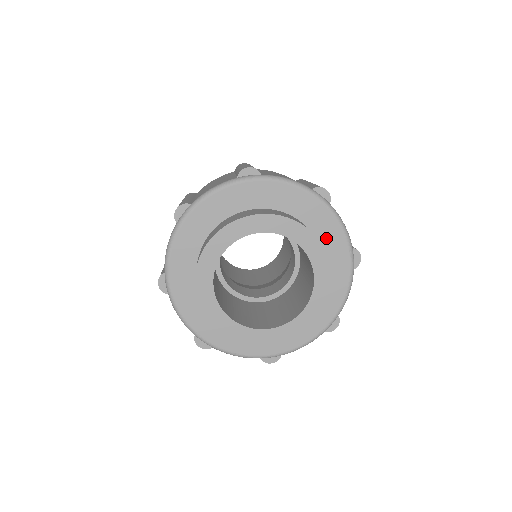
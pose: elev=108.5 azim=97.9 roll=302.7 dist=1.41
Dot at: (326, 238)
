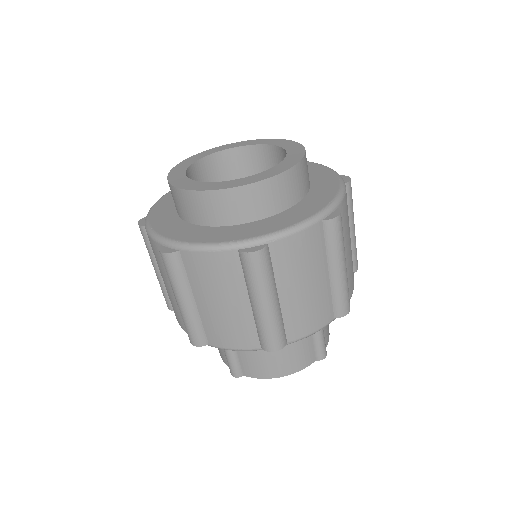
Dot at: (318, 191)
